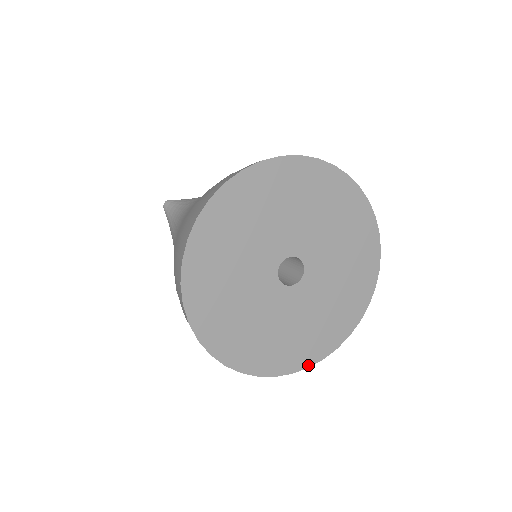
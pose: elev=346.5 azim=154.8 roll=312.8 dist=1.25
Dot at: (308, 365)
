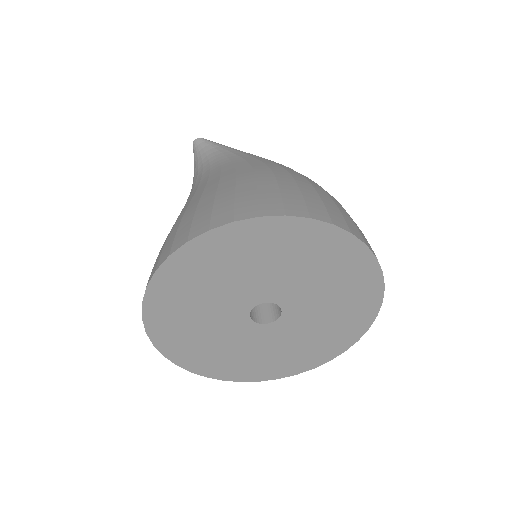
Dot at: (279, 377)
